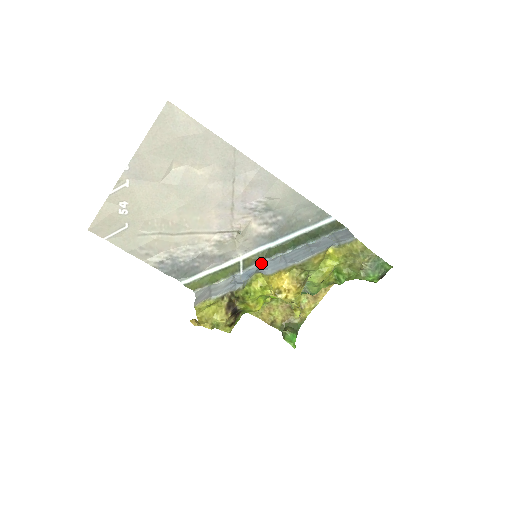
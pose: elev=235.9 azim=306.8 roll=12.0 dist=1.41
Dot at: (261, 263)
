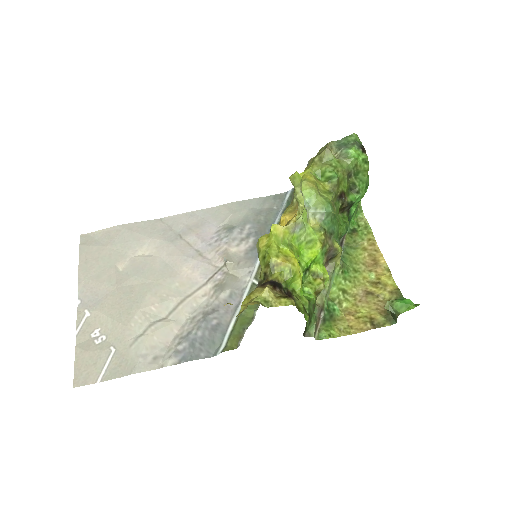
Dot at: occluded
